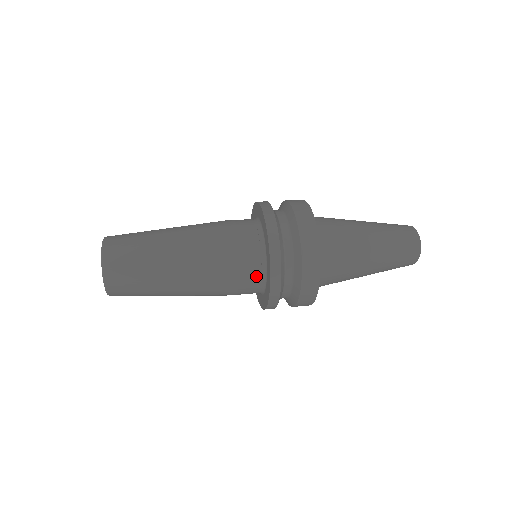
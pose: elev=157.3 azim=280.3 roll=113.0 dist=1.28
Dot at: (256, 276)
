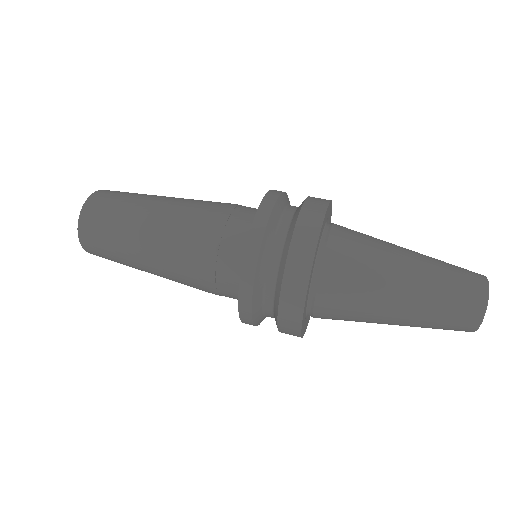
Dot at: occluded
